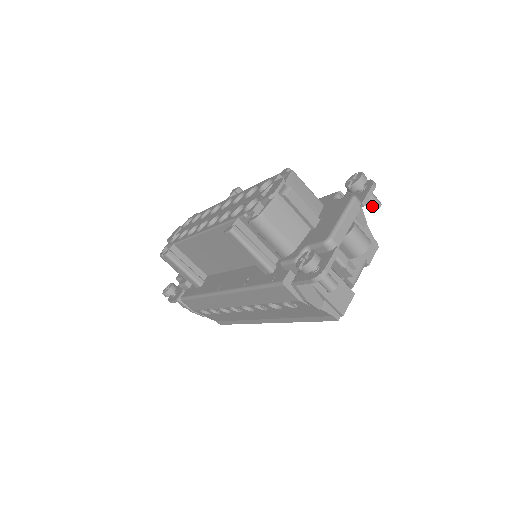
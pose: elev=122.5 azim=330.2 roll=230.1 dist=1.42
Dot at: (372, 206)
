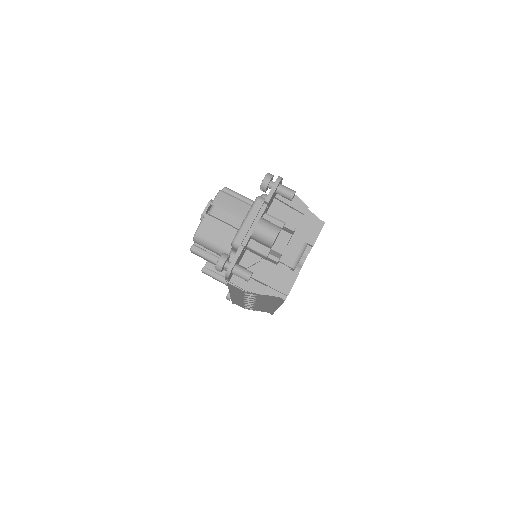
Dot at: (287, 197)
